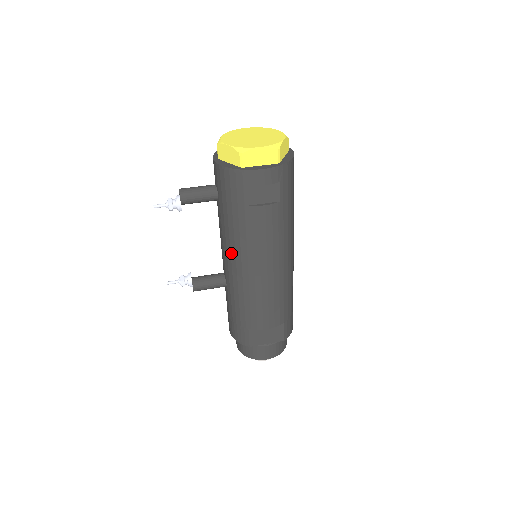
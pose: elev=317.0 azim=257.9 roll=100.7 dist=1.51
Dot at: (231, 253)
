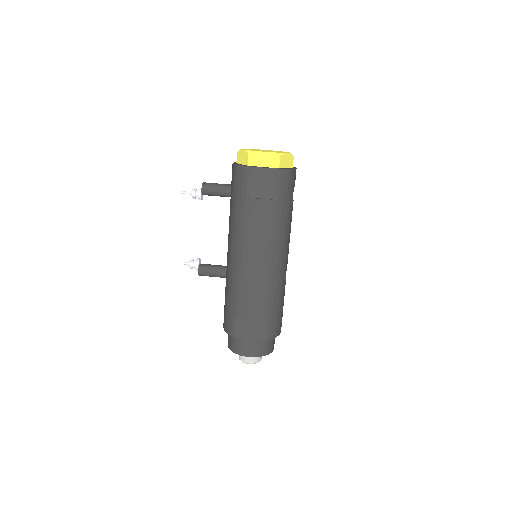
Dot at: (232, 241)
